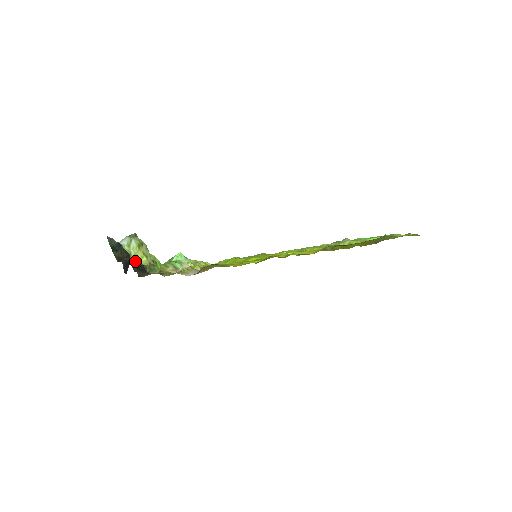
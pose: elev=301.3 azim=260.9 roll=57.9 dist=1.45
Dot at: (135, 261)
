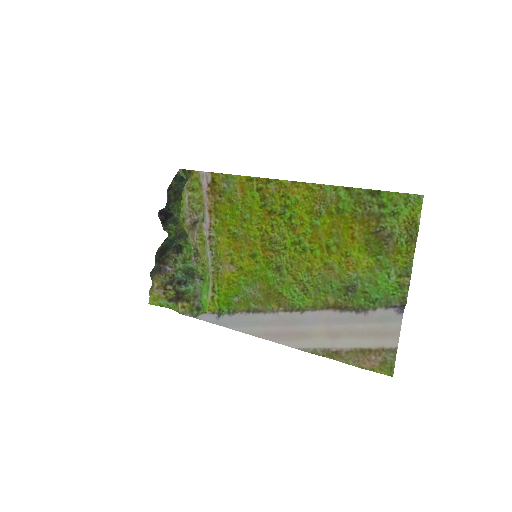
Dot at: (181, 174)
